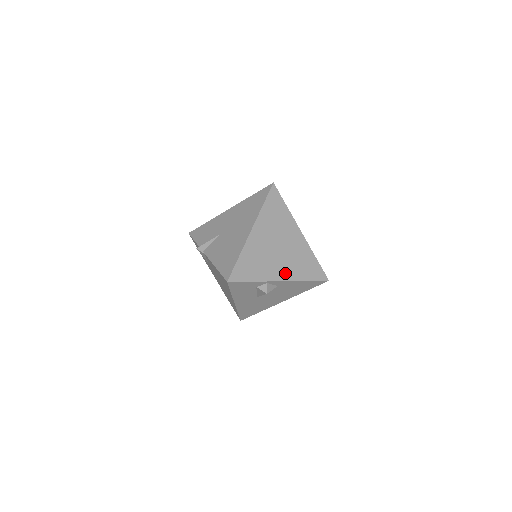
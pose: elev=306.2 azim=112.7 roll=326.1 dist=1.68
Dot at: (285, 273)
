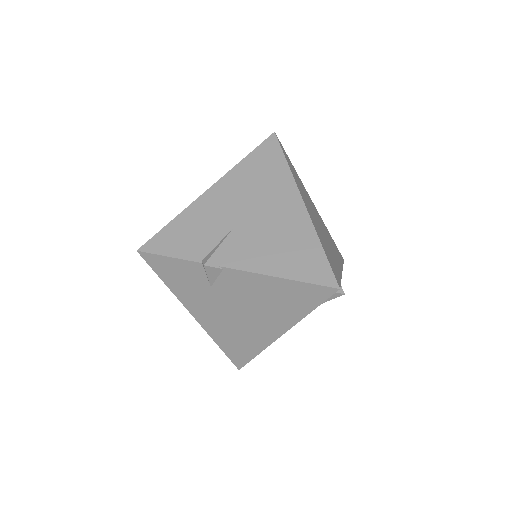
Dot at: (337, 259)
